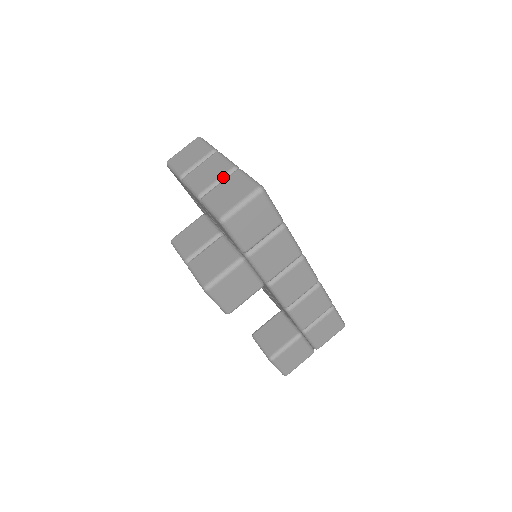
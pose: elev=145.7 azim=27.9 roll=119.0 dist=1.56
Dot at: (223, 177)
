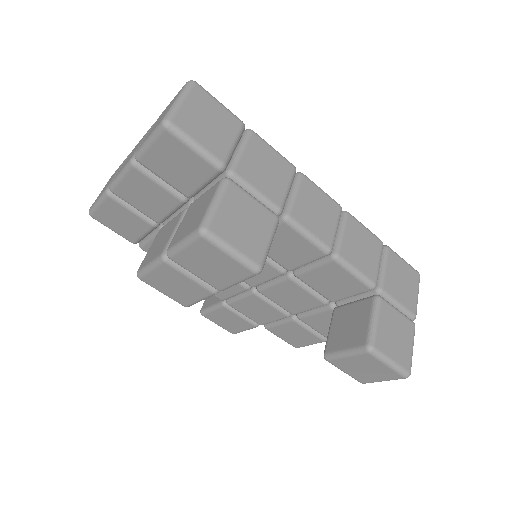
Dot at: occluded
